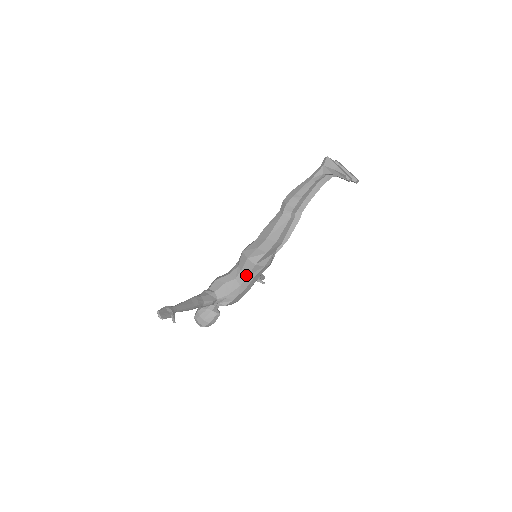
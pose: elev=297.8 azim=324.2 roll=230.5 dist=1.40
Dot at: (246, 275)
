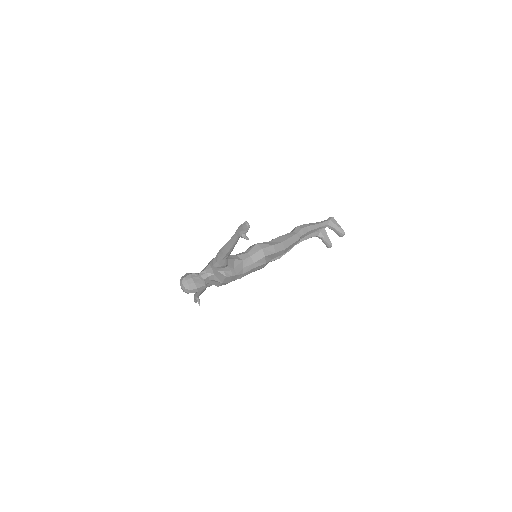
Dot at: (252, 262)
